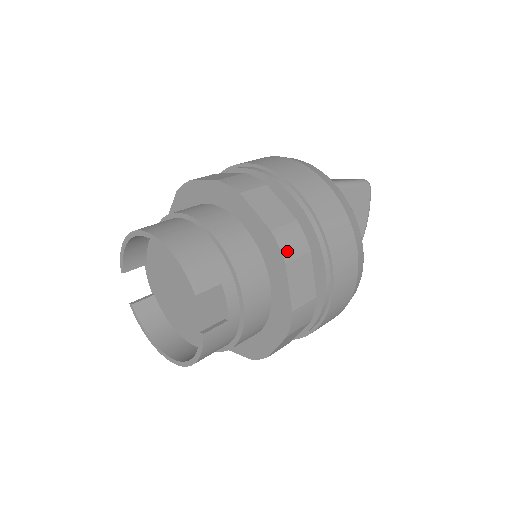
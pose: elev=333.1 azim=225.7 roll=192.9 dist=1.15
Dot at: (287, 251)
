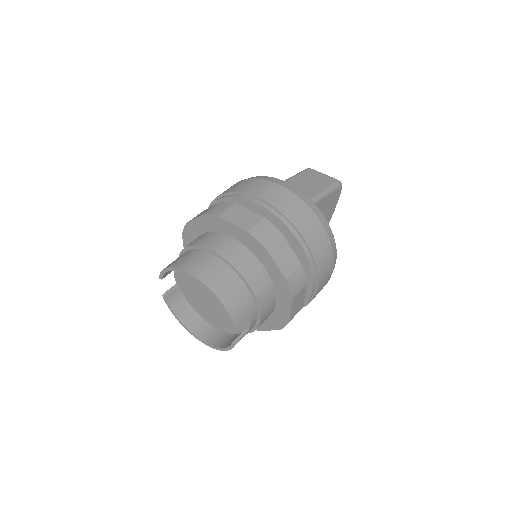
Dot at: (294, 290)
